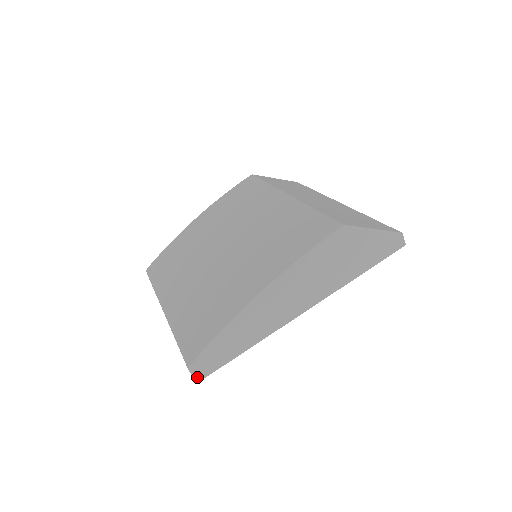
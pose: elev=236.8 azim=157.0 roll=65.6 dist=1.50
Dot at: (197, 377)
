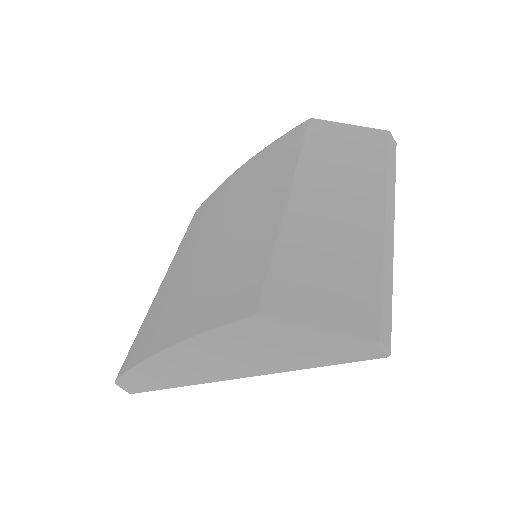
Dot at: (126, 390)
